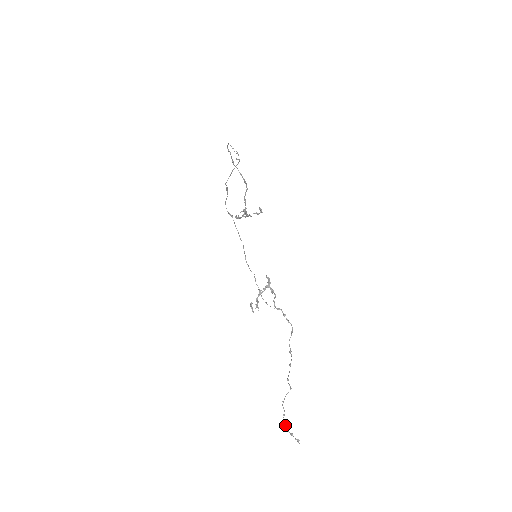
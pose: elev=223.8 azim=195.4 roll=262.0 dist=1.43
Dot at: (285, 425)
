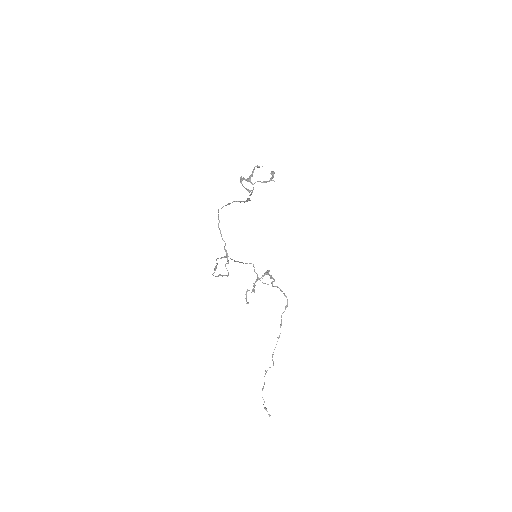
Dot at: occluded
